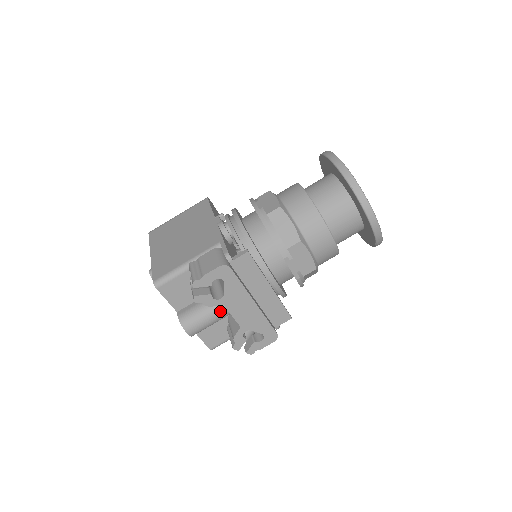
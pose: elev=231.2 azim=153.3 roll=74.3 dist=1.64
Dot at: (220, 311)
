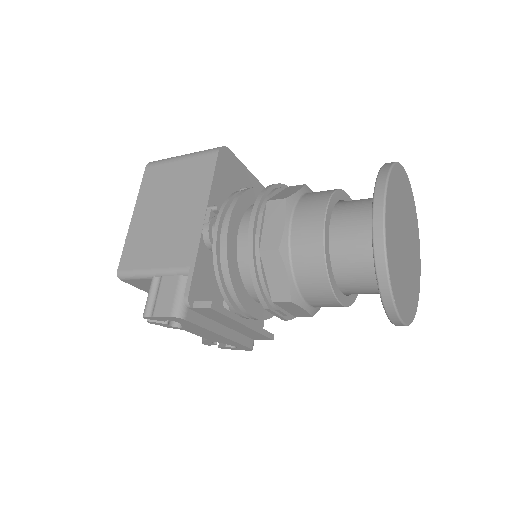
Dot at: occluded
